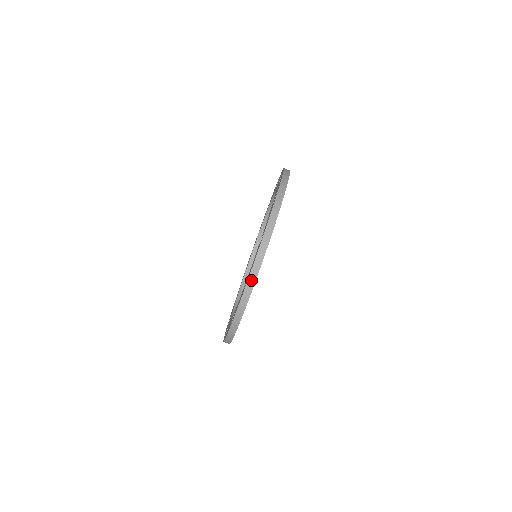
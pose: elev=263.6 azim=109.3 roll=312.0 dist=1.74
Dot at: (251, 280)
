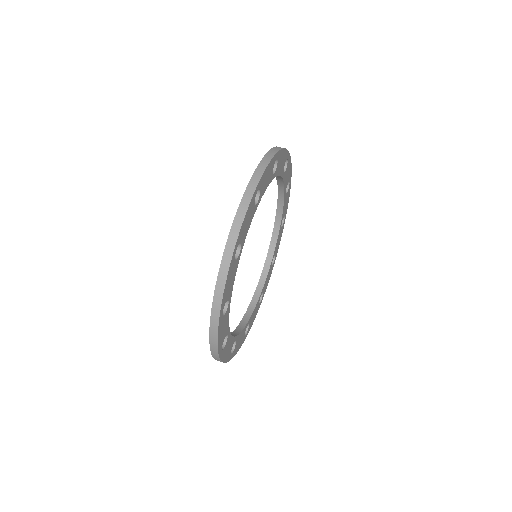
Dot at: (232, 236)
